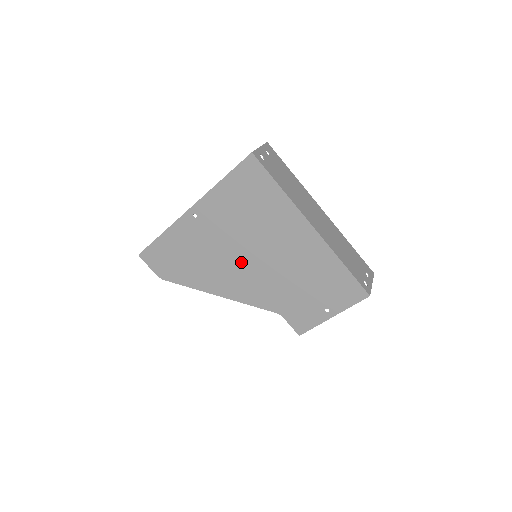
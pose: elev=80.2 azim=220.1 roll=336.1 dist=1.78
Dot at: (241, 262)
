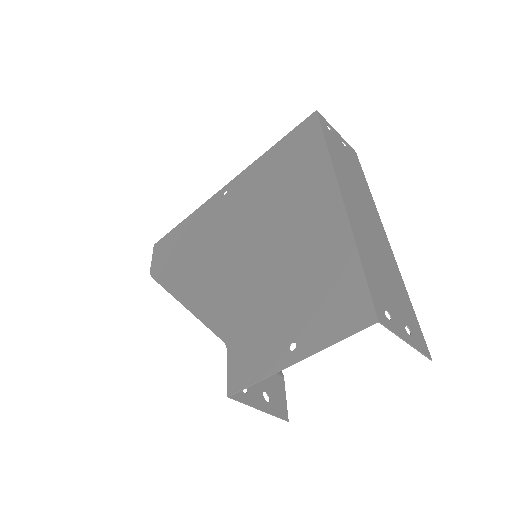
Dot at: (231, 251)
